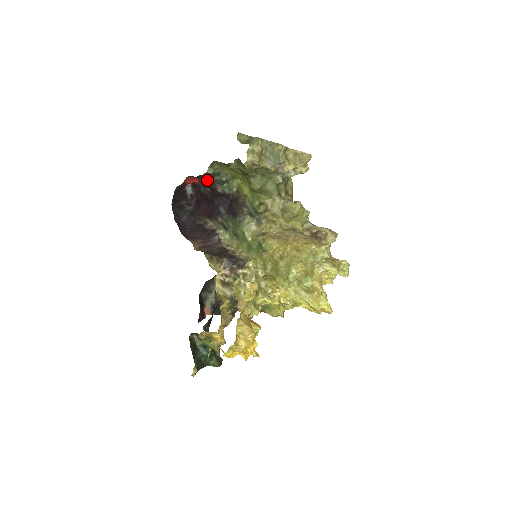
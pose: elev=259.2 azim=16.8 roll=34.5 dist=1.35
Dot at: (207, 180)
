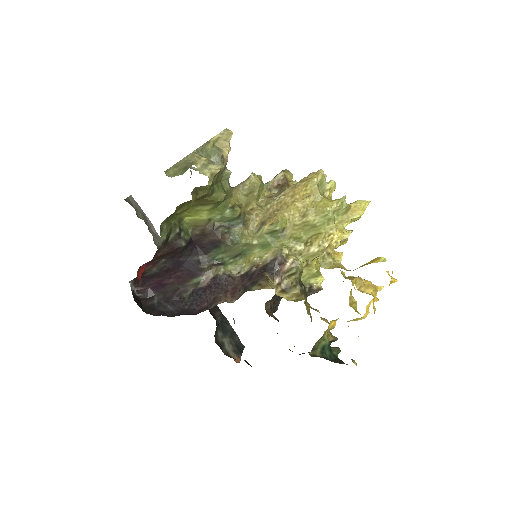
Dot at: (165, 249)
